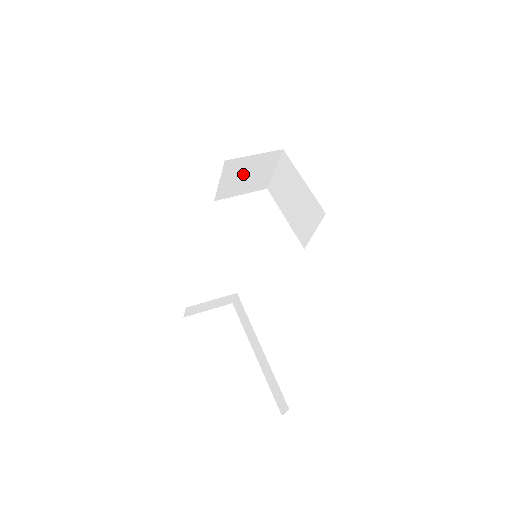
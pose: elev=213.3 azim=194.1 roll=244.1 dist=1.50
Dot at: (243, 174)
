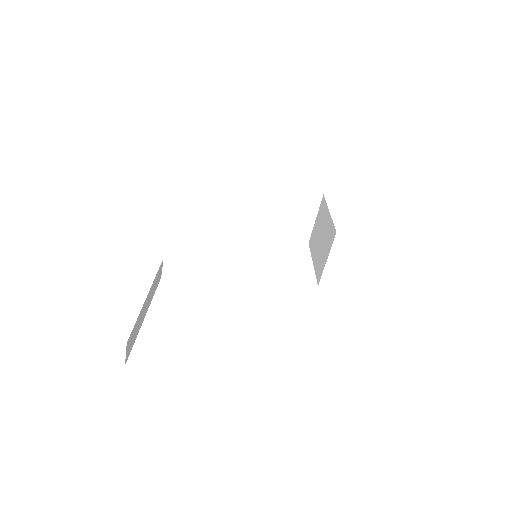
Dot at: (282, 210)
